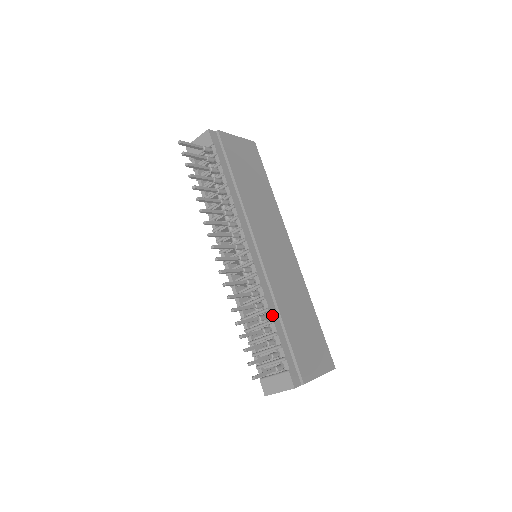
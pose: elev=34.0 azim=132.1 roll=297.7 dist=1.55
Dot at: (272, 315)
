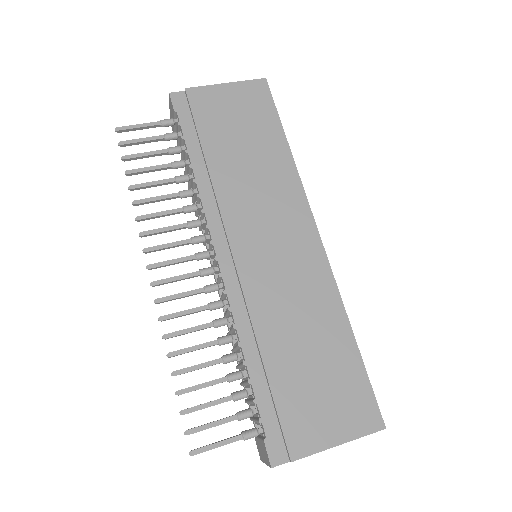
Dot at: (245, 353)
